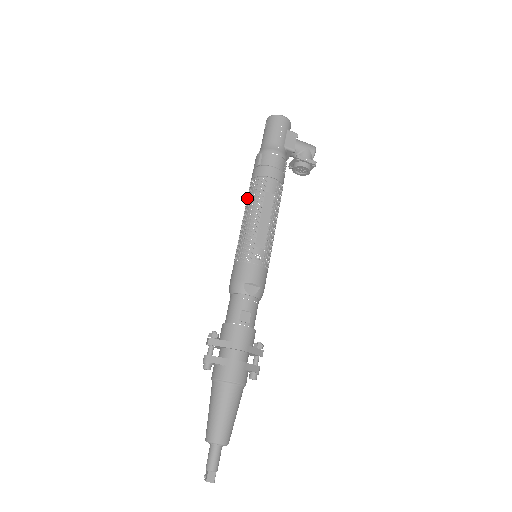
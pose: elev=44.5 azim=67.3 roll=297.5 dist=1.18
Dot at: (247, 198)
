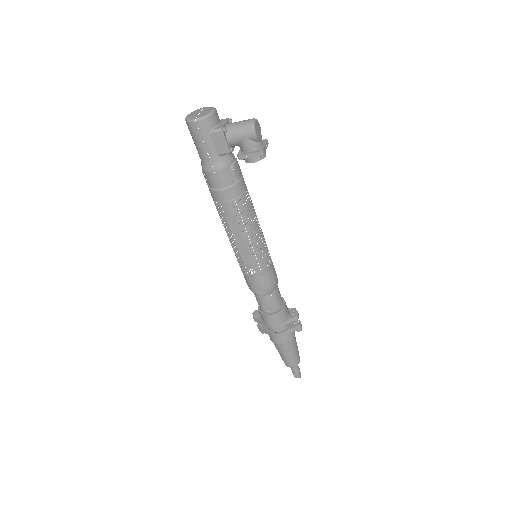
Dot at: occluded
